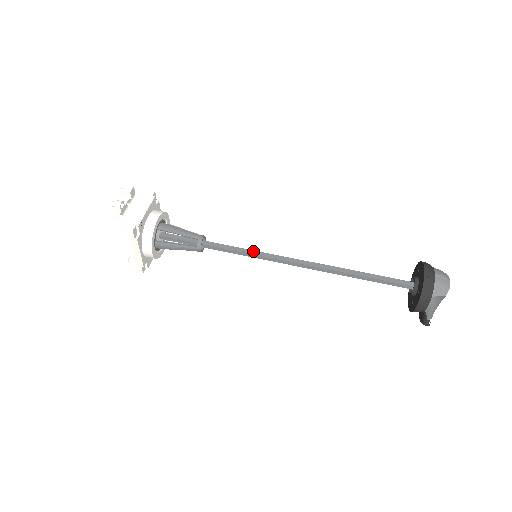
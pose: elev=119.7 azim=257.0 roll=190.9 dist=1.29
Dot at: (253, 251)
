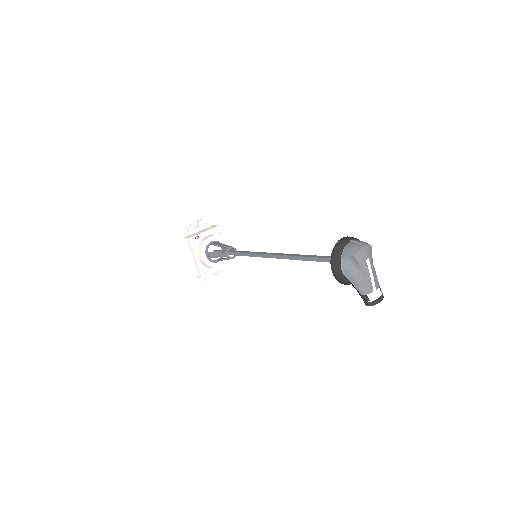
Dot at: (254, 252)
